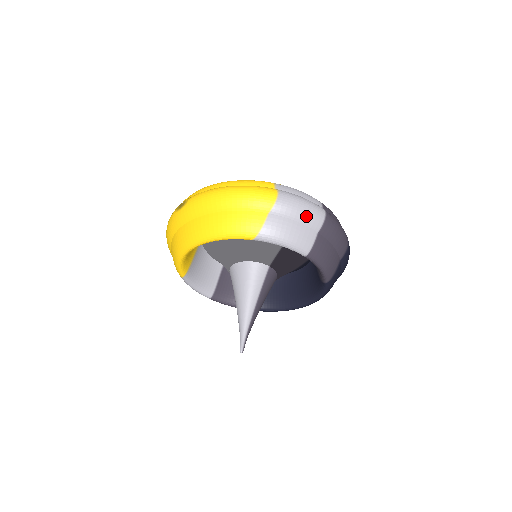
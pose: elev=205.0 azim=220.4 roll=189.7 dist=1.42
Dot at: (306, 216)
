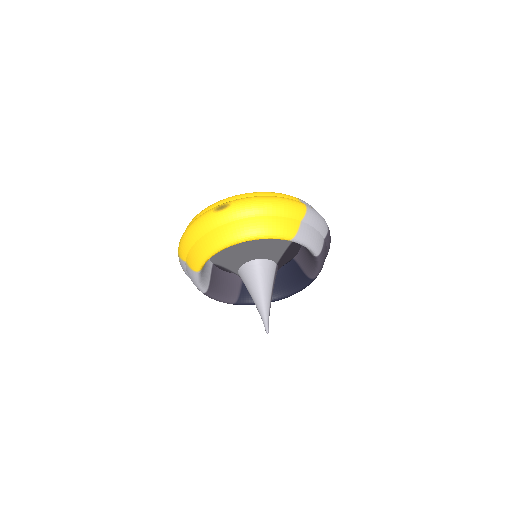
Dot at: (321, 226)
